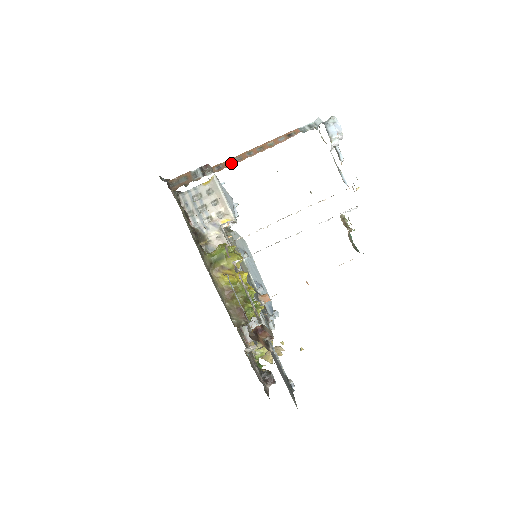
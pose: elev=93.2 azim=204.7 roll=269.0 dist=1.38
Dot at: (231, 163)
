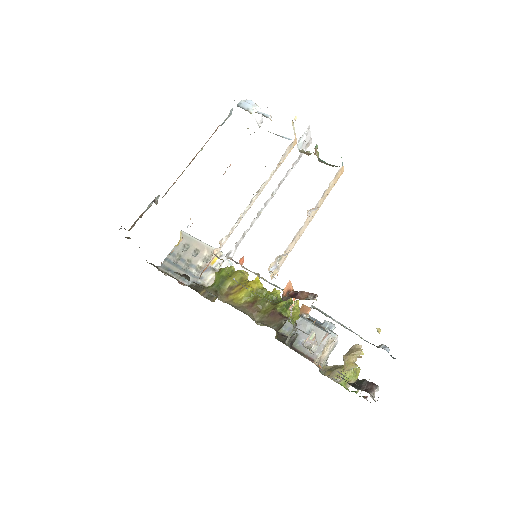
Dot at: (175, 182)
